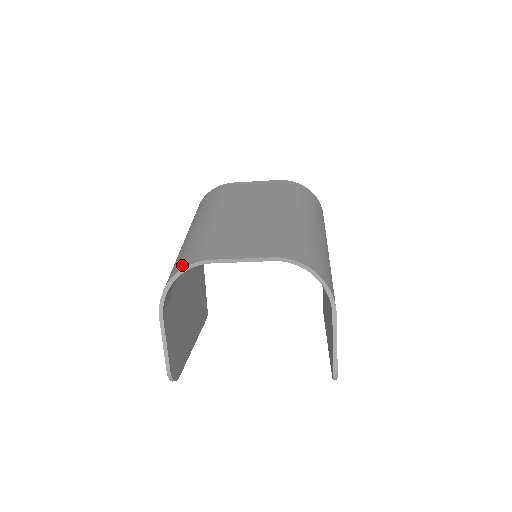
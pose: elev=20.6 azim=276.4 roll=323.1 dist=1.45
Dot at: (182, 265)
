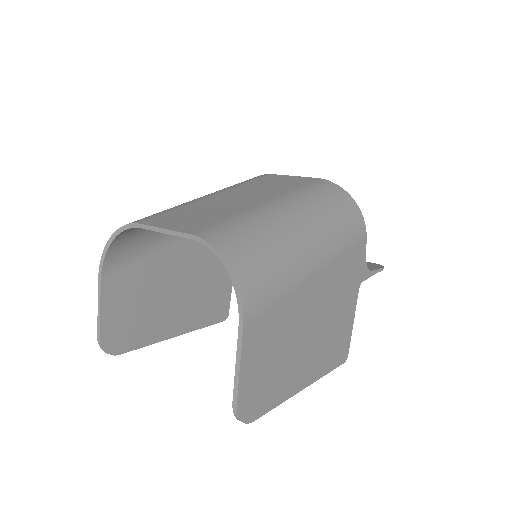
Dot at: occluded
